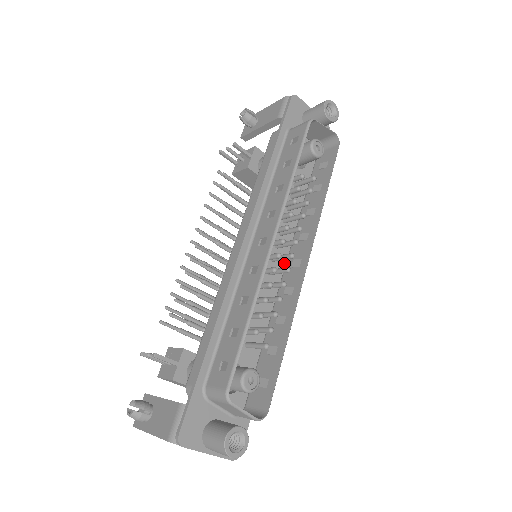
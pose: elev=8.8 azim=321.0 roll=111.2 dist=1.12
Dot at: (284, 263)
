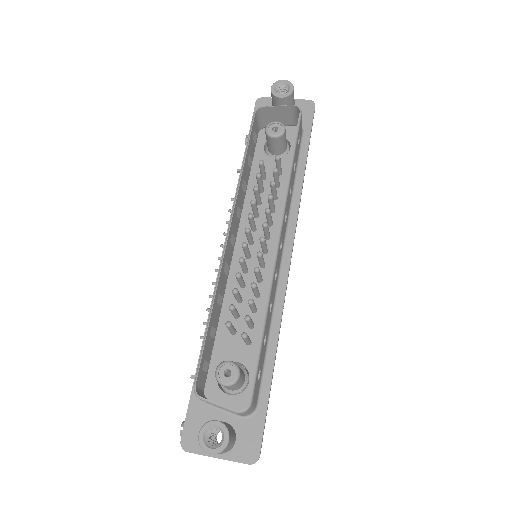
Dot at: occluded
